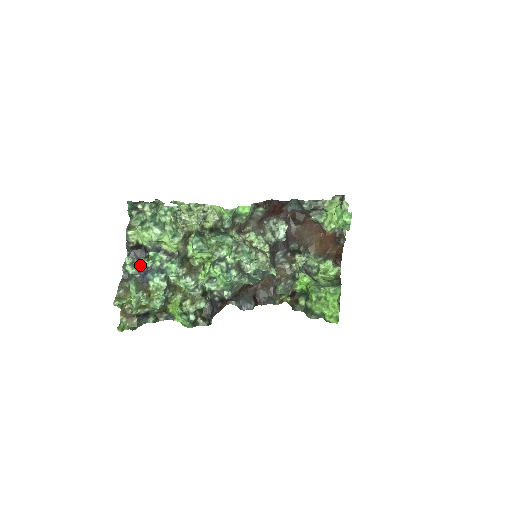
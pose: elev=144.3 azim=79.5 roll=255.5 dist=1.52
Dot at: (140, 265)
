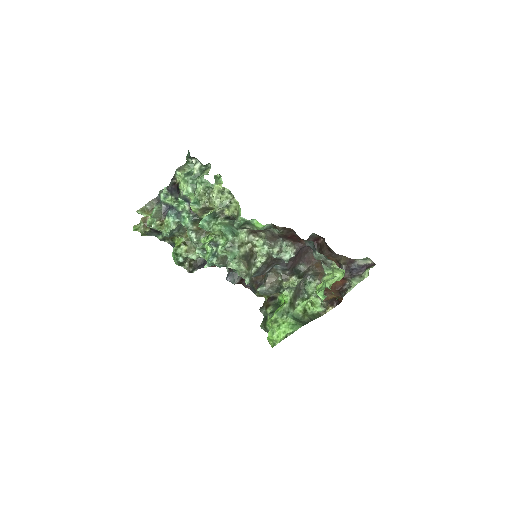
Dot at: (170, 200)
